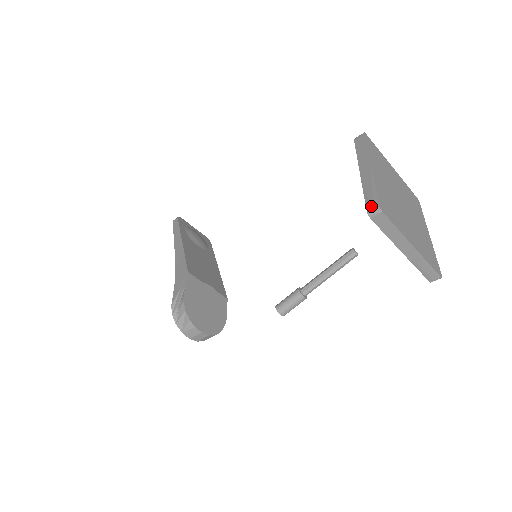
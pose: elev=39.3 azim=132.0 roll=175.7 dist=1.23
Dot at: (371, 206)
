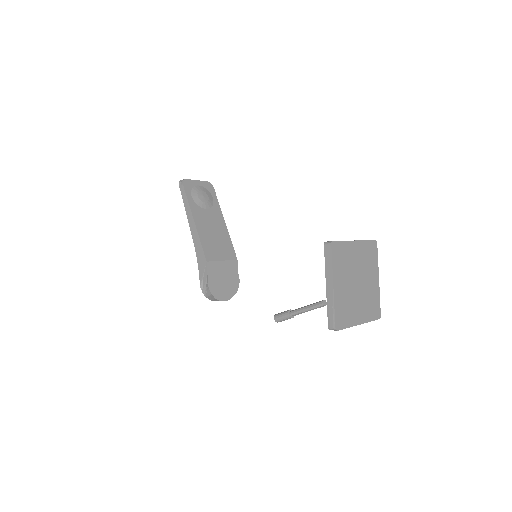
Dot at: (331, 325)
